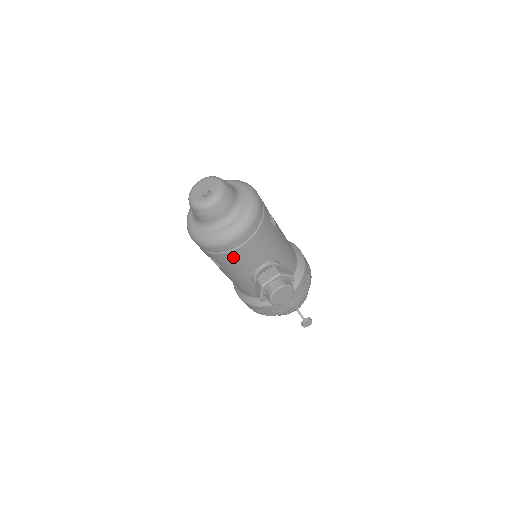
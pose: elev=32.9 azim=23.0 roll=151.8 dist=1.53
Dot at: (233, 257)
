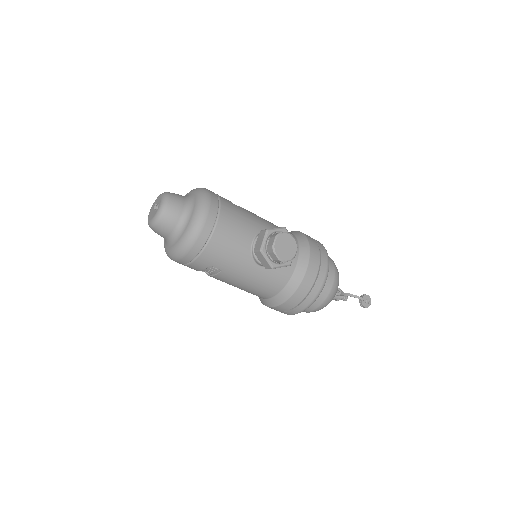
Dot at: (218, 245)
